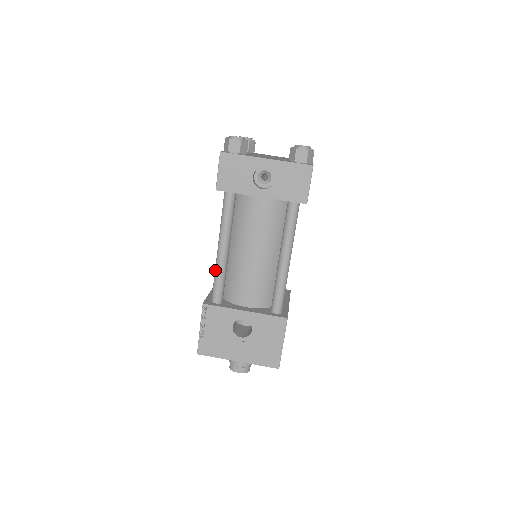
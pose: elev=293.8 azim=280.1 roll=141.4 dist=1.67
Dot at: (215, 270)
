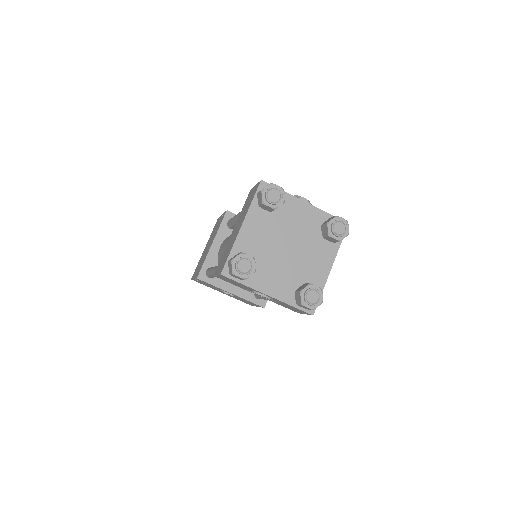
Dot at: (210, 272)
